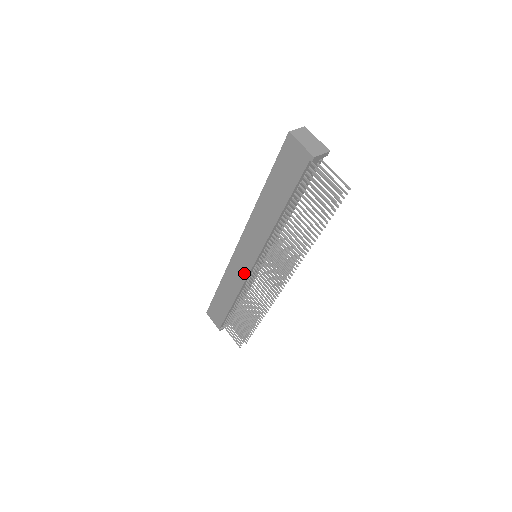
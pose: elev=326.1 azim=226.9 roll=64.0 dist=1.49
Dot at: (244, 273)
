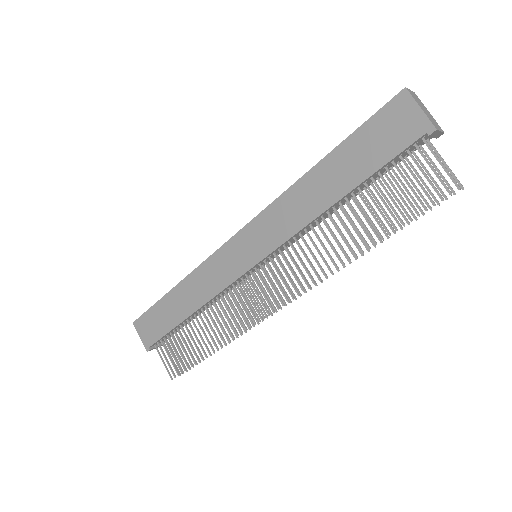
Dot at: (230, 275)
